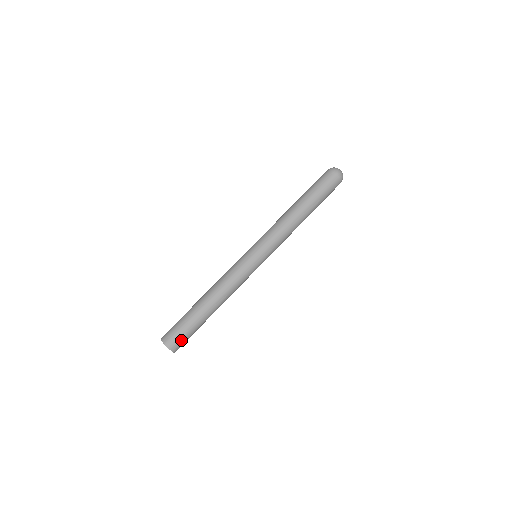
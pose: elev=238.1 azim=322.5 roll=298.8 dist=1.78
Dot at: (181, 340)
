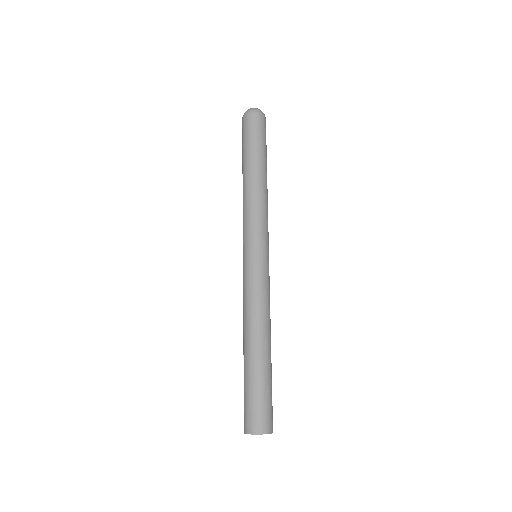
Dot at: (260, 412)
